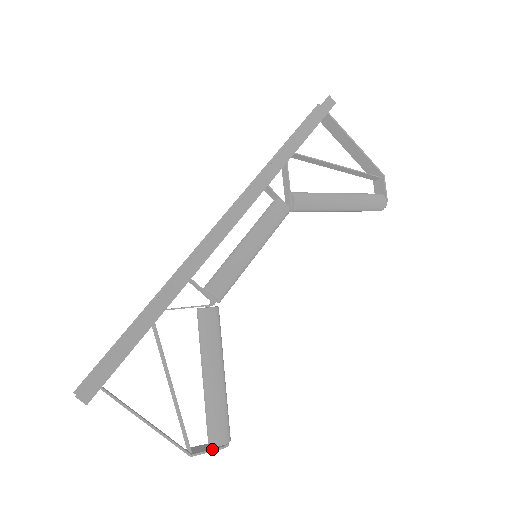
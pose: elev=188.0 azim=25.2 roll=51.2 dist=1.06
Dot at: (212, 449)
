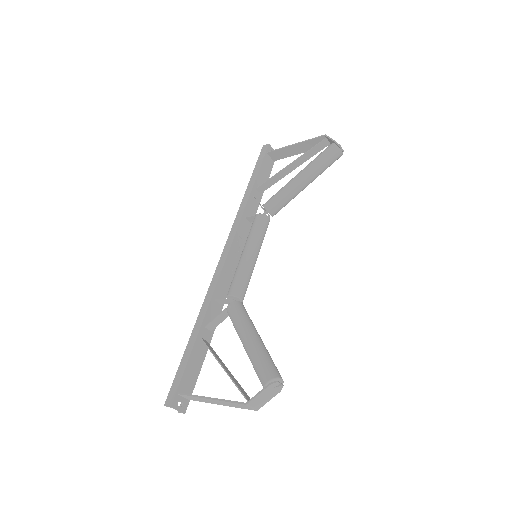
Dot at: (261, 390)
